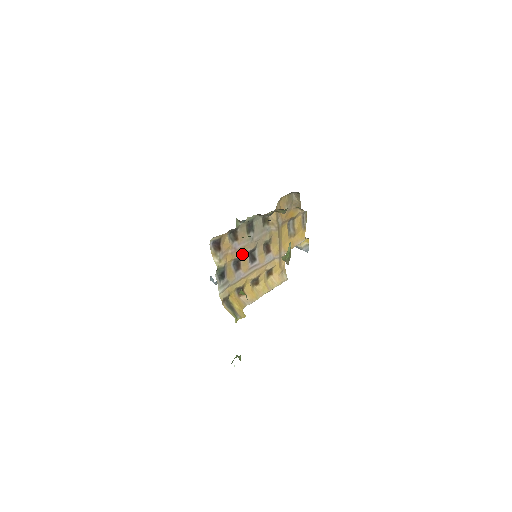
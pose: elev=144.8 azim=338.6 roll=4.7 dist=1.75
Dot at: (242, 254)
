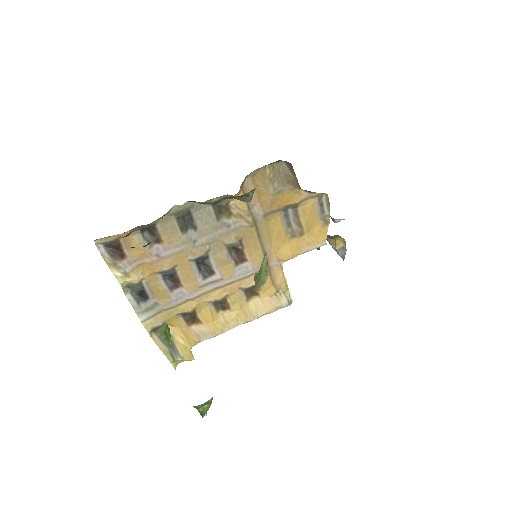
Dot at: (178, 264)
